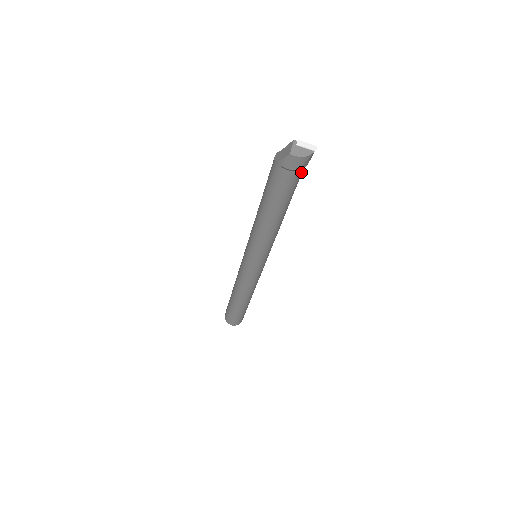
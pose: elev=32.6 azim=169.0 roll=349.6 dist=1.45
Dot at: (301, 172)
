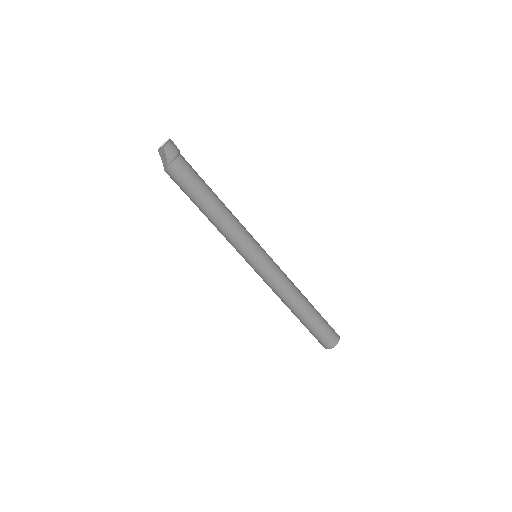
Dot at: (183, 158)
